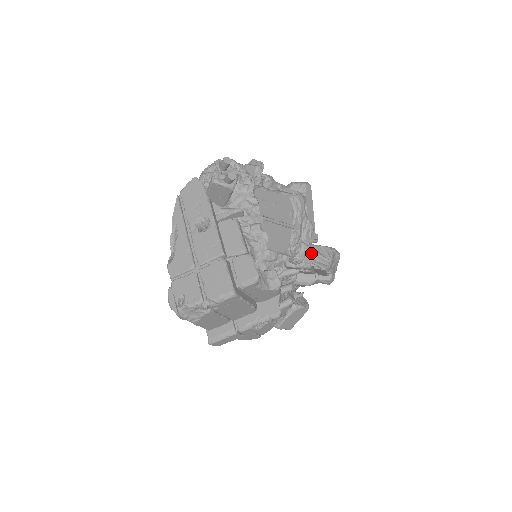
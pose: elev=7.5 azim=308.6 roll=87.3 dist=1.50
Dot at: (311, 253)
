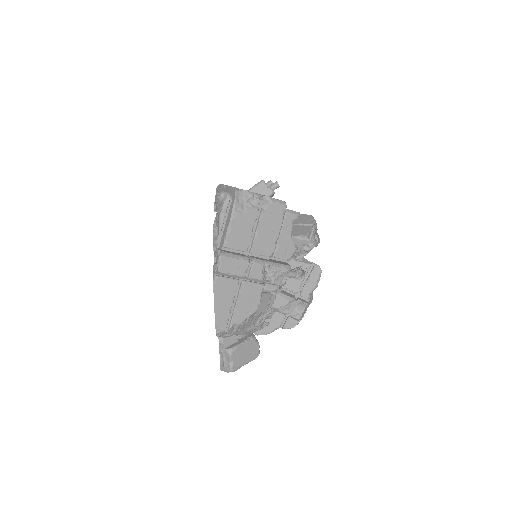
Dot at: occluded
